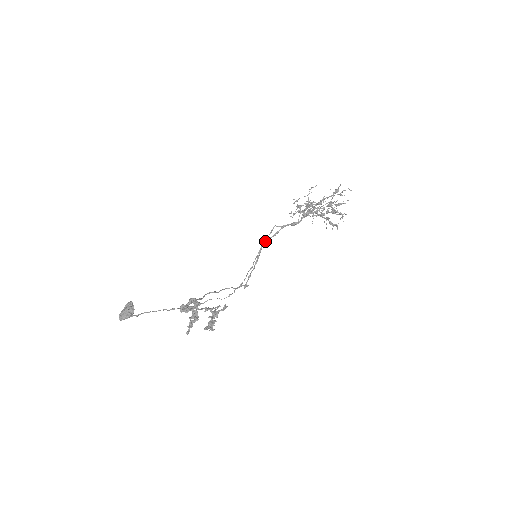
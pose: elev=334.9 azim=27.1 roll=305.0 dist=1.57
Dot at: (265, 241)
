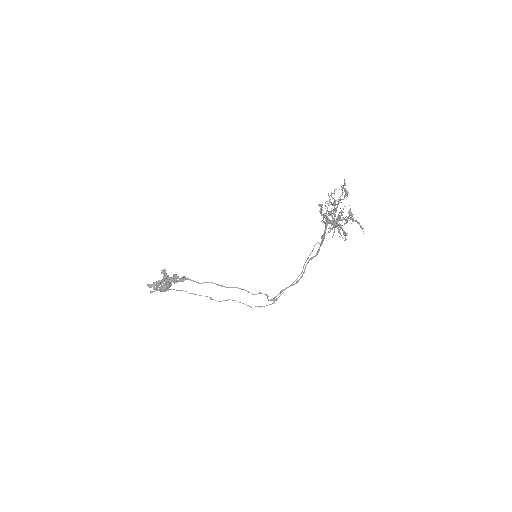
Dot at: (307, 259)
